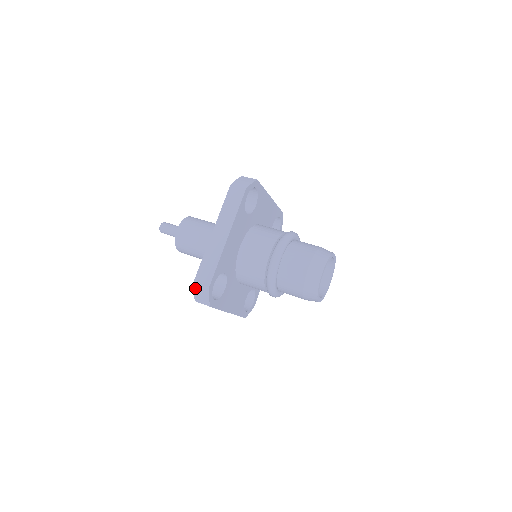
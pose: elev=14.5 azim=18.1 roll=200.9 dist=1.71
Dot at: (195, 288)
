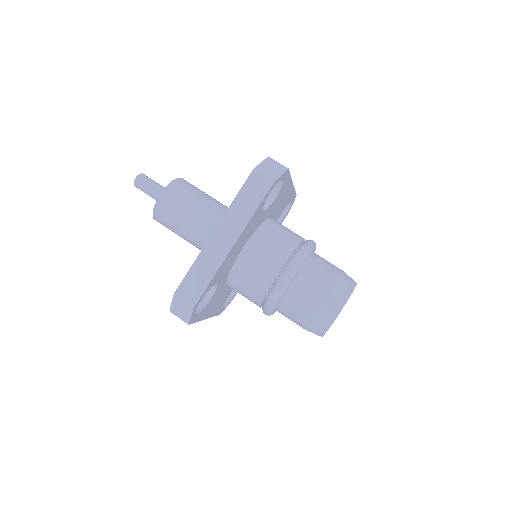
Dot at: (174, 300)
